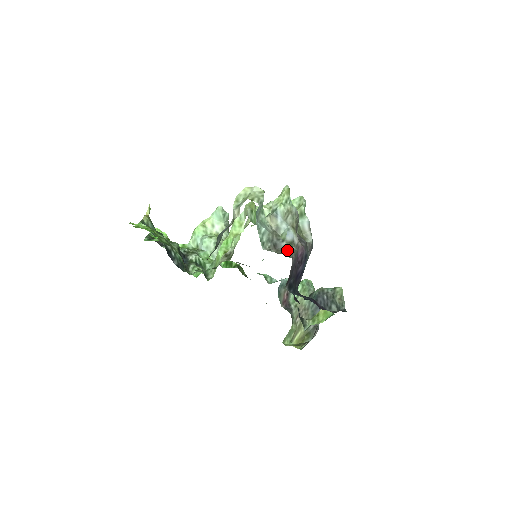
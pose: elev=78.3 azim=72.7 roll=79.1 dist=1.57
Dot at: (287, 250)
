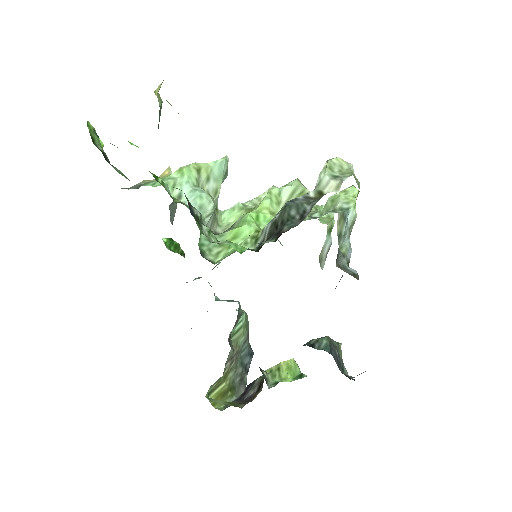
Dot at: (352, 272)
